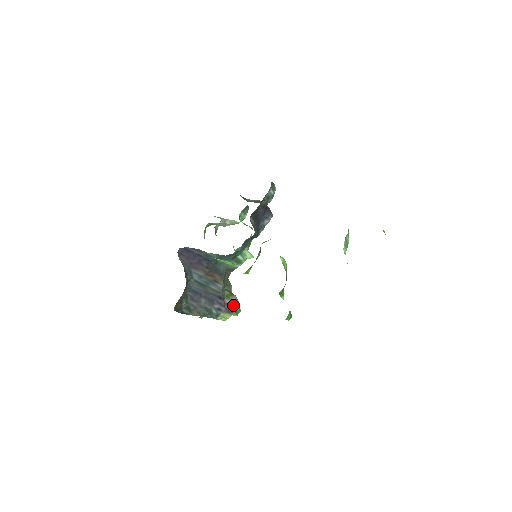
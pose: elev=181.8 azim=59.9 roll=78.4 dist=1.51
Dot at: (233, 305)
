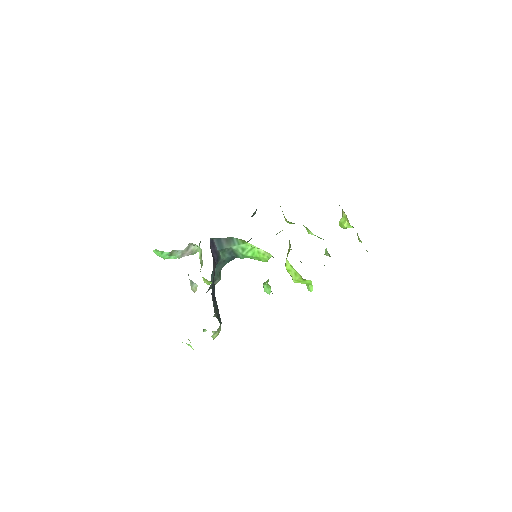
Dot at: occluded
